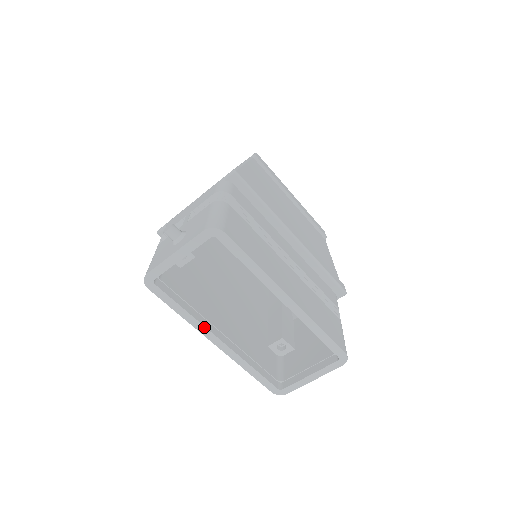
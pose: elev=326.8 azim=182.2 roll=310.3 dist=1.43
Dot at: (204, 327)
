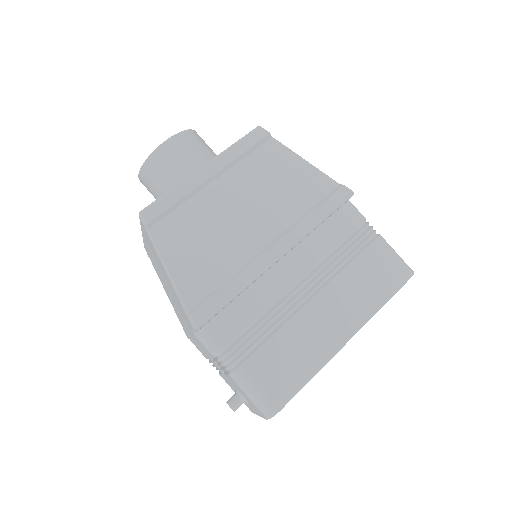
Dot at: occluded
